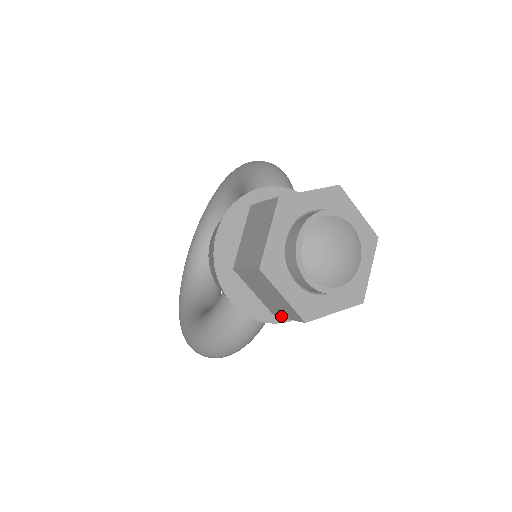
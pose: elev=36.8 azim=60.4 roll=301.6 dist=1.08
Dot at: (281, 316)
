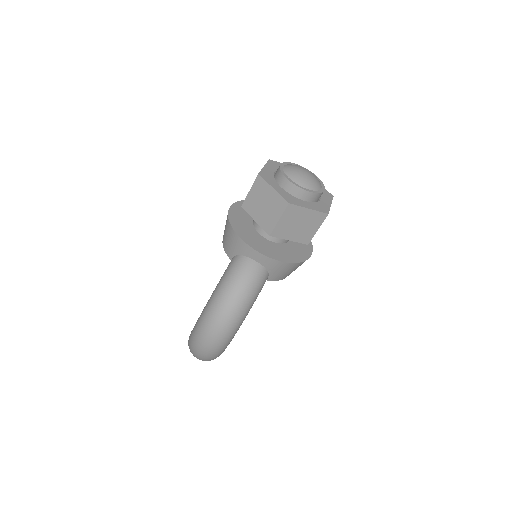
Dot at: (274, 225)
